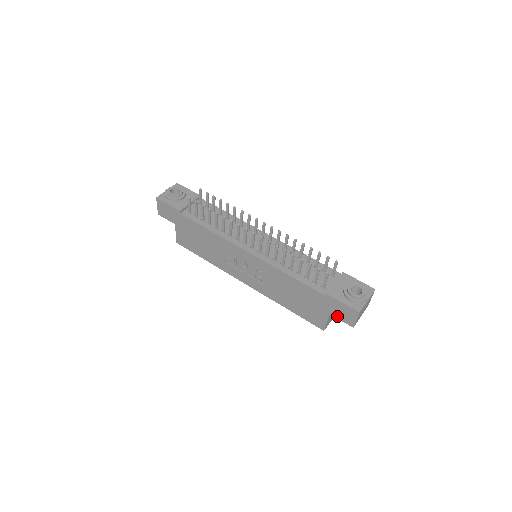
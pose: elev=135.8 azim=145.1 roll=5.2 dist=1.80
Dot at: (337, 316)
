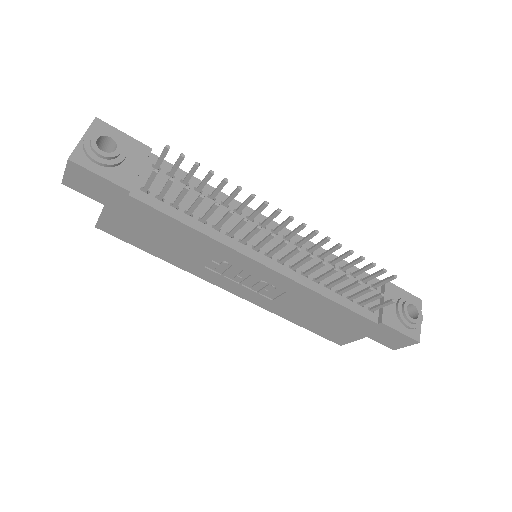
Dot at: (378, 340)
